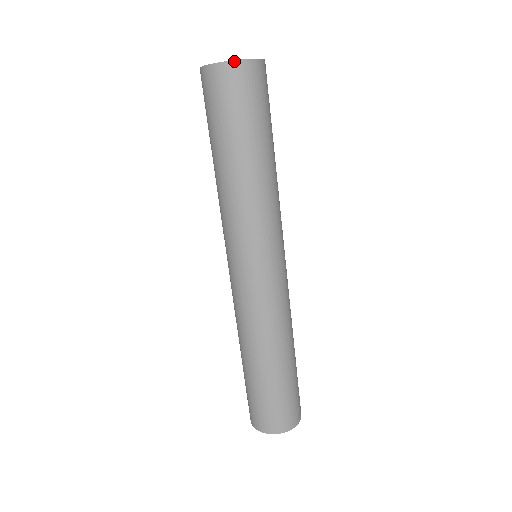
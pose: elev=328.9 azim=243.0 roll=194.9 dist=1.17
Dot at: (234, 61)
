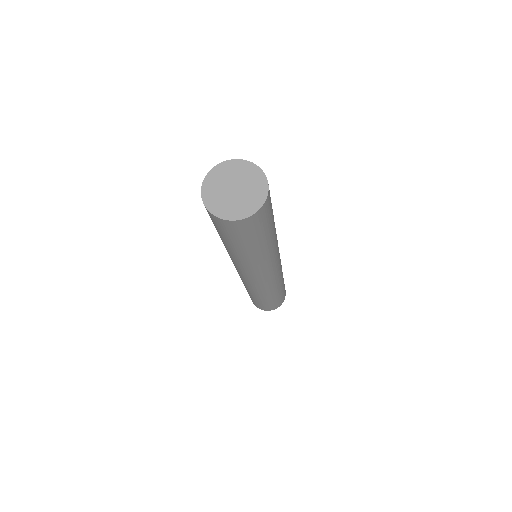
Dot at: (246, 218)
